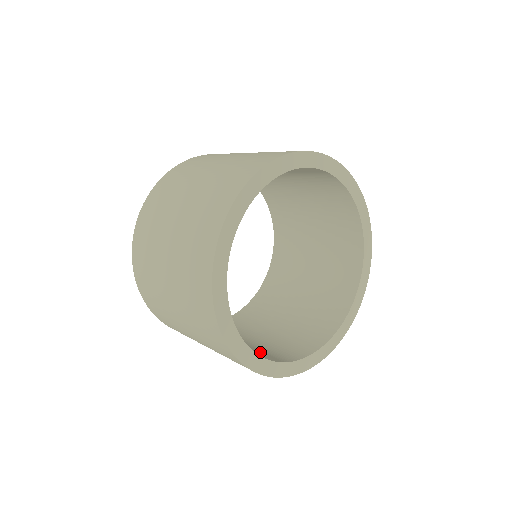
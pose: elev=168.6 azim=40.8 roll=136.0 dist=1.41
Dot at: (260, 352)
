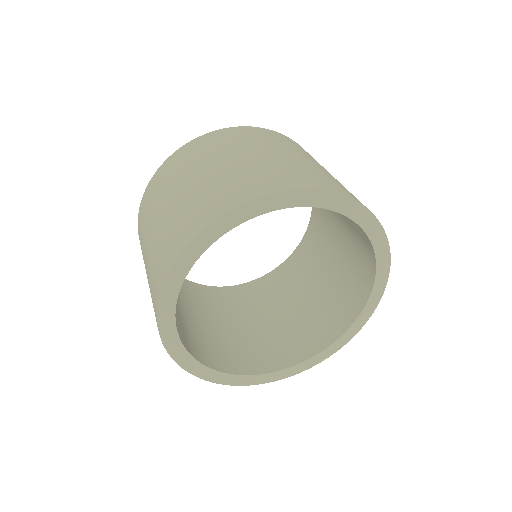
Dot at: (242, 352)
